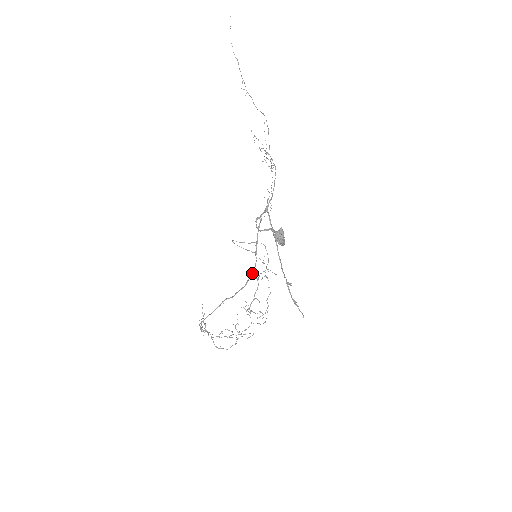
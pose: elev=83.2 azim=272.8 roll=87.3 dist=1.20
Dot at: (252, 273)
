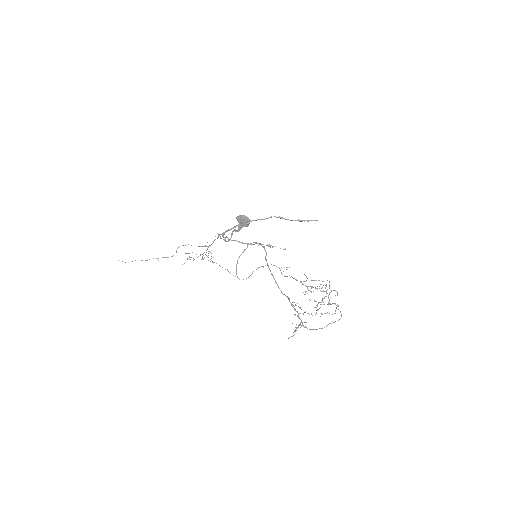
Dot at: occluded
